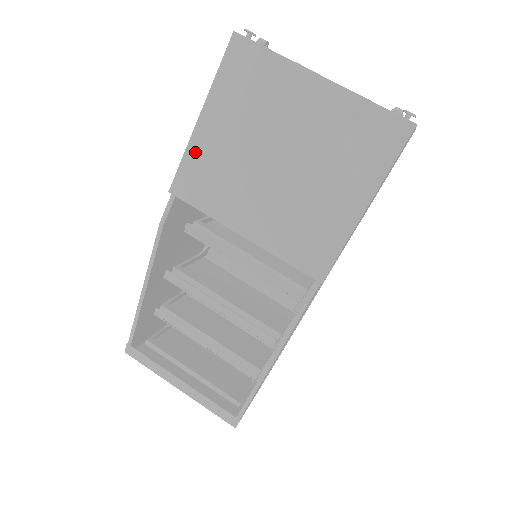
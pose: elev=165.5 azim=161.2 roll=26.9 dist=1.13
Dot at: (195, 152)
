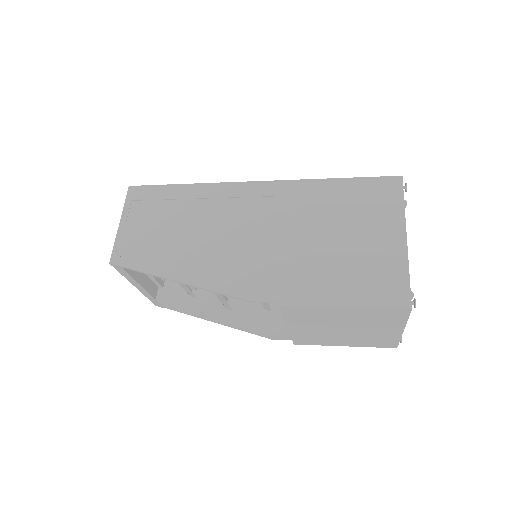
Dot at: (319, 310)
